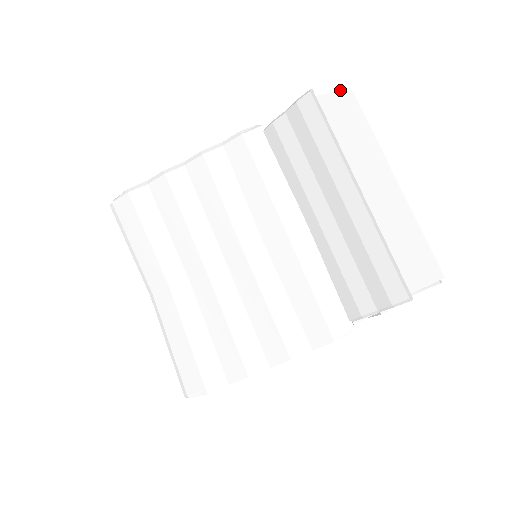
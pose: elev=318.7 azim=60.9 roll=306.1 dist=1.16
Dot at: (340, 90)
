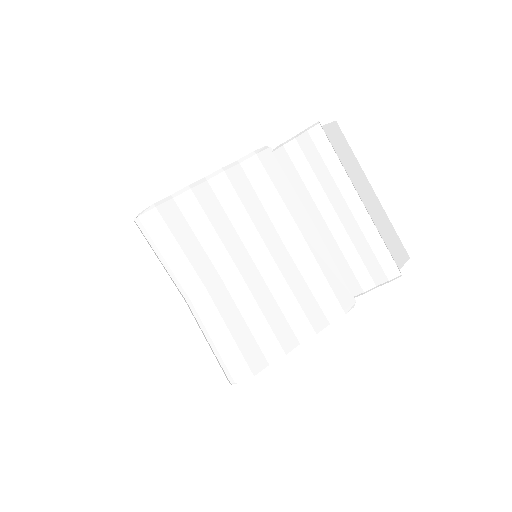
Dot at: (331, 122)
